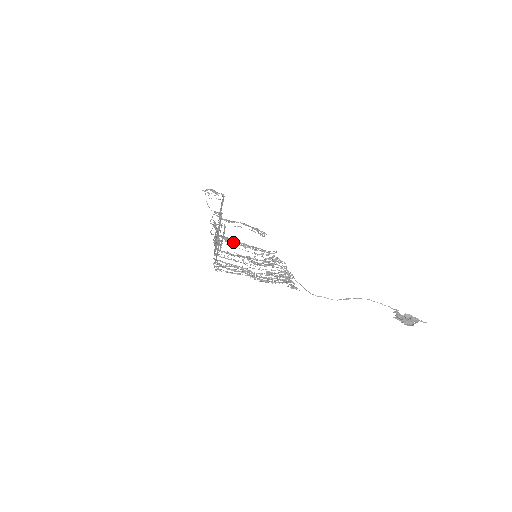
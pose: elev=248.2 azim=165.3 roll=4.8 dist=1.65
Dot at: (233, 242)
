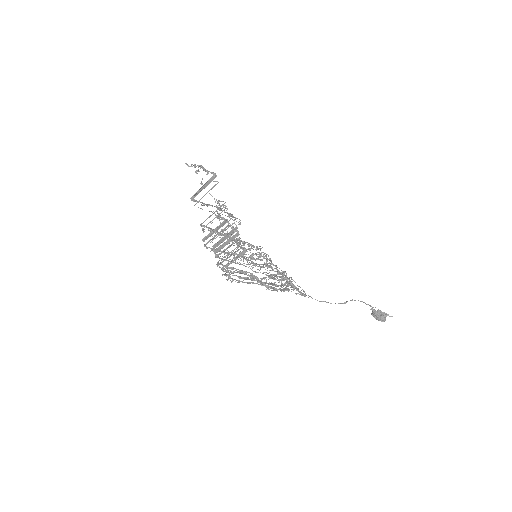
Dot at: (220, 235)
